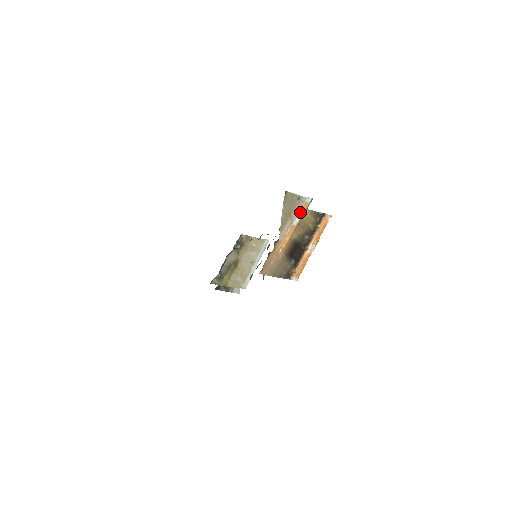
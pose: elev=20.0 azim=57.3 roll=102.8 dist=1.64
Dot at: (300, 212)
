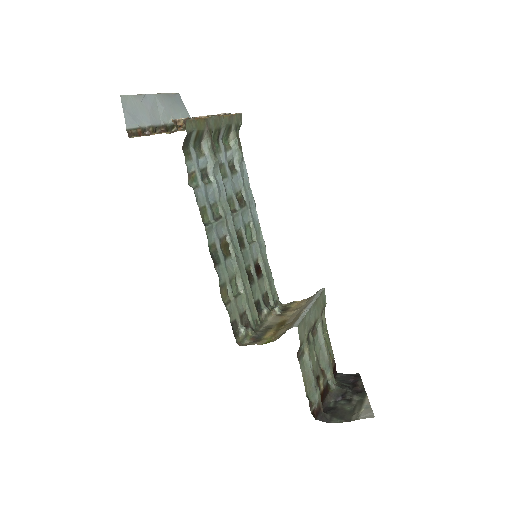
Dot at: occluded
